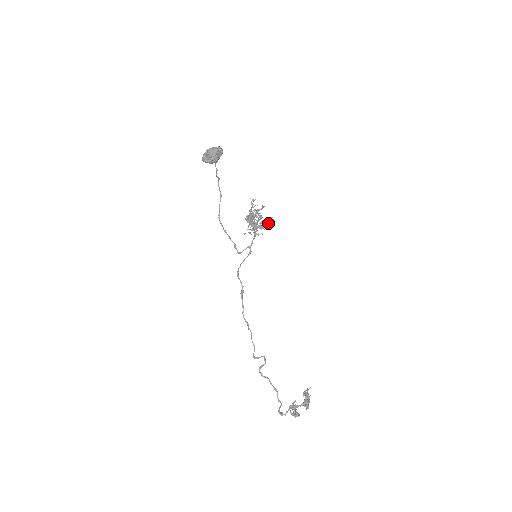
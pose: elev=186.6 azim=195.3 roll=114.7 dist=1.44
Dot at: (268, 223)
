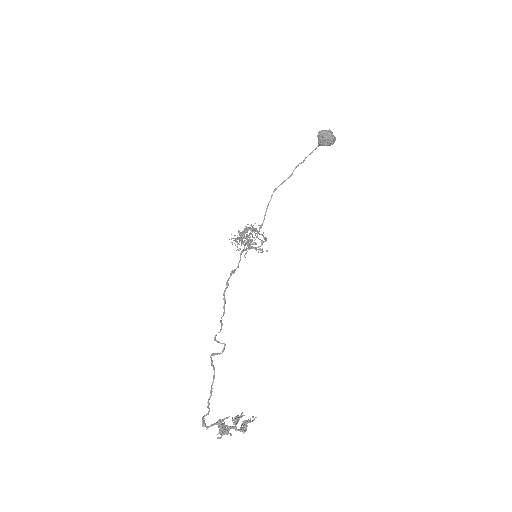
Dot at: (258, 249)
